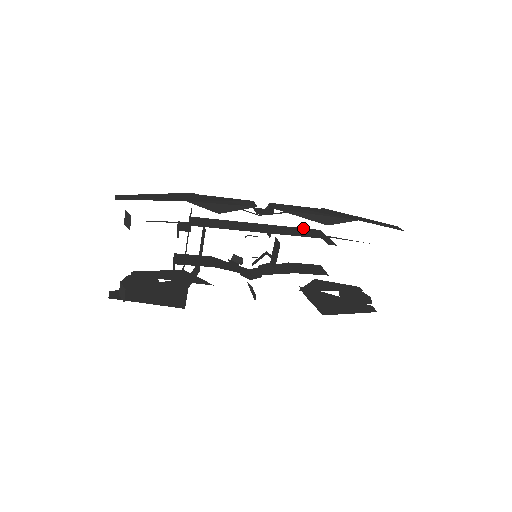
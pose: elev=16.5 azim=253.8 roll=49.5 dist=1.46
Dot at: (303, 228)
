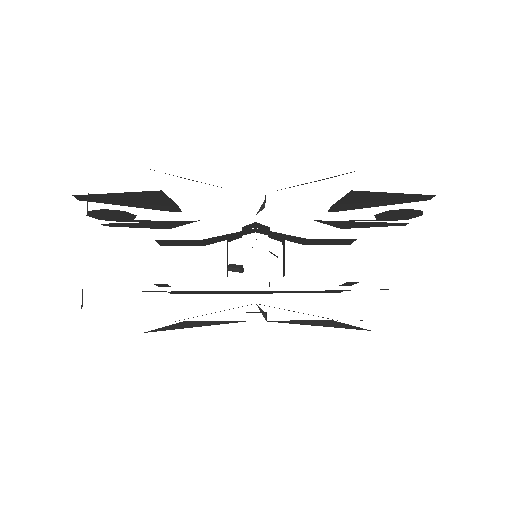
Dot at: occluded
